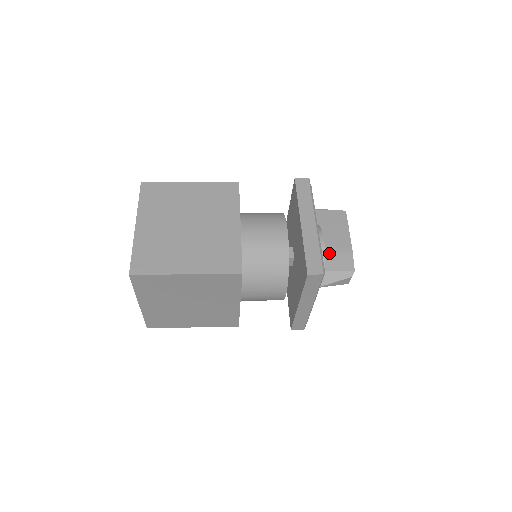
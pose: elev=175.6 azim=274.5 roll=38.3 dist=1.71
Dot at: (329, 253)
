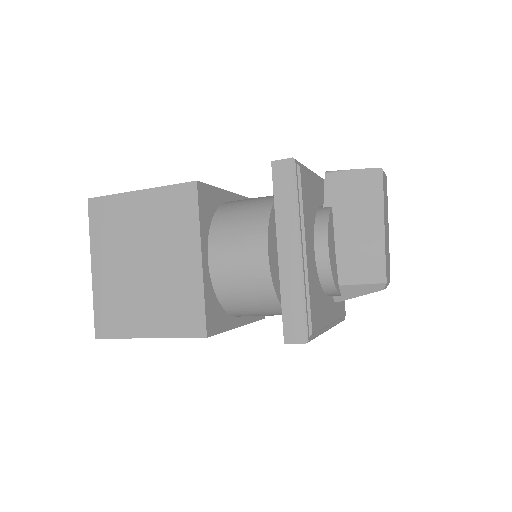
Dot at: (348, 256)
